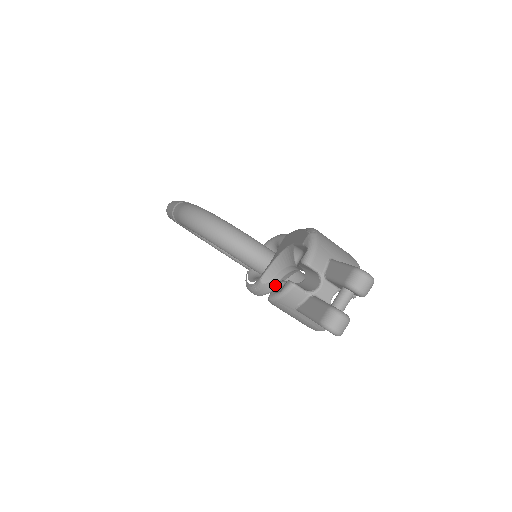
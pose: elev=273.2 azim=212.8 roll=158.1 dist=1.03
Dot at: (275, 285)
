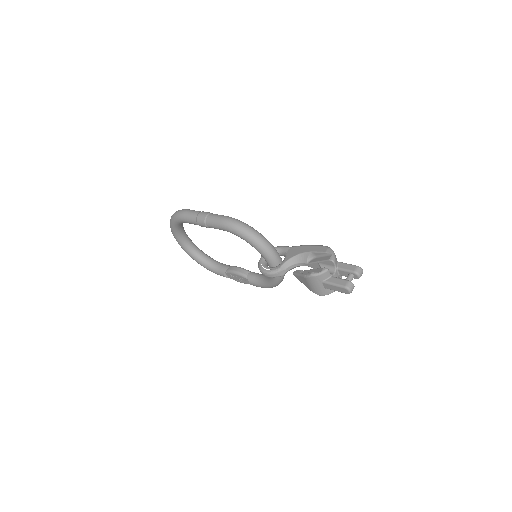
Dot at: (286, 272)
